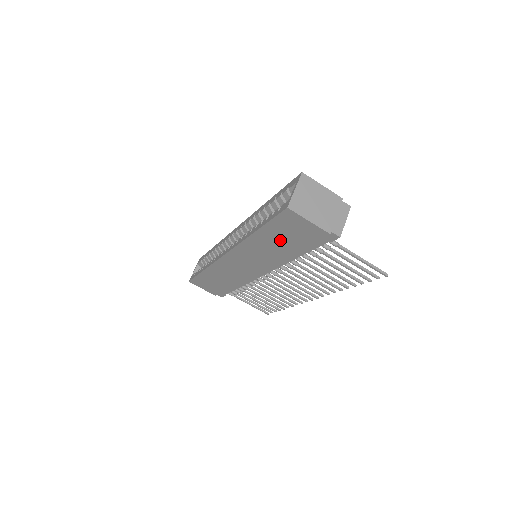
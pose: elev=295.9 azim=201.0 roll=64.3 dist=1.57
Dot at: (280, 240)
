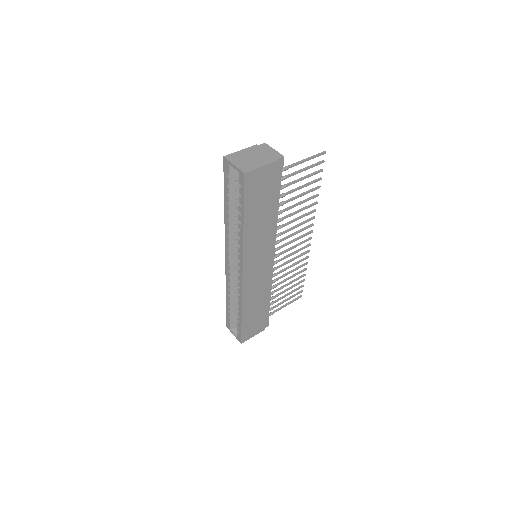
Dot at: (260, 208)
